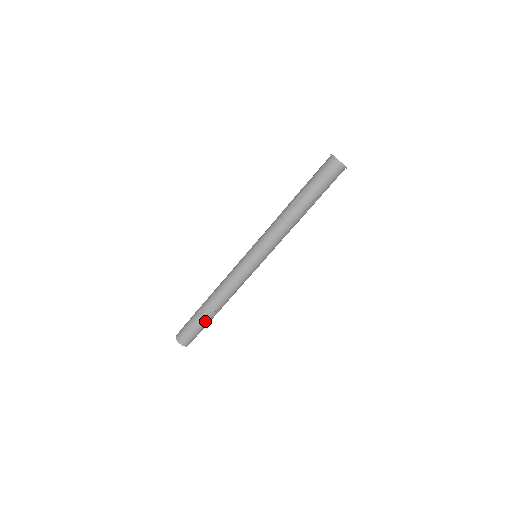
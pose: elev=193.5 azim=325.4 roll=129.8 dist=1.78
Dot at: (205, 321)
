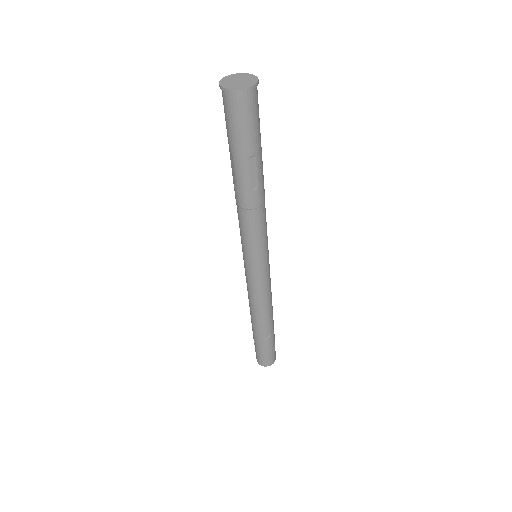
Dot at: occluded
